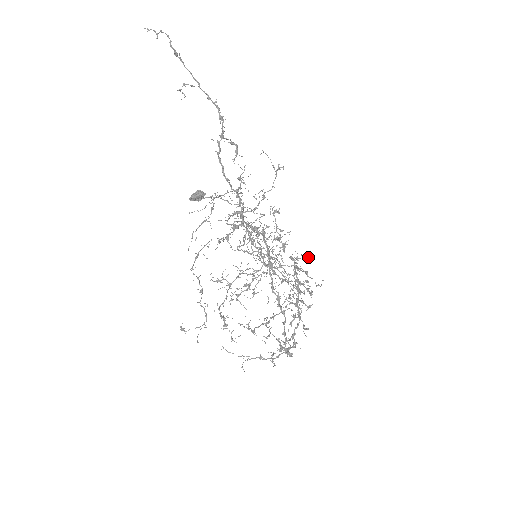
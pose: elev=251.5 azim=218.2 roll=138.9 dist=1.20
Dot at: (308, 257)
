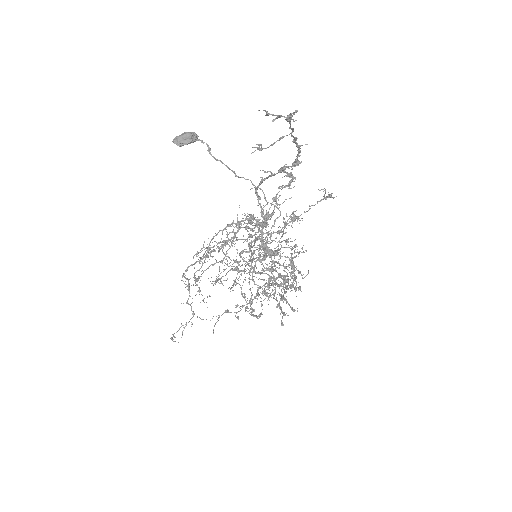
Dot at: occluded
